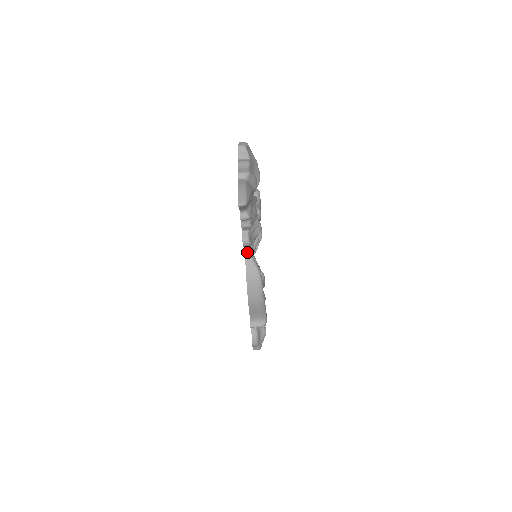
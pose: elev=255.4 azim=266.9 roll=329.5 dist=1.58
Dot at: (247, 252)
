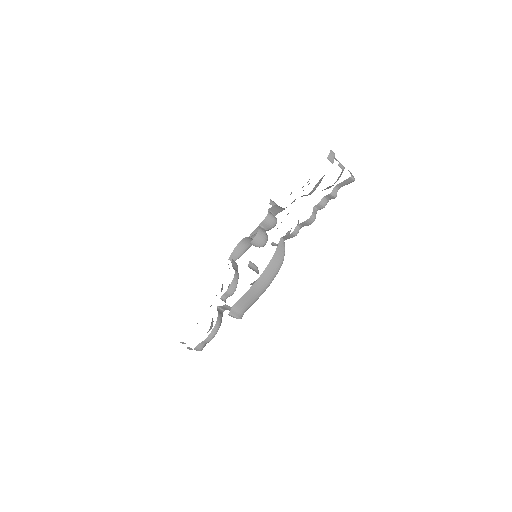
Dot at: (296, 231)
